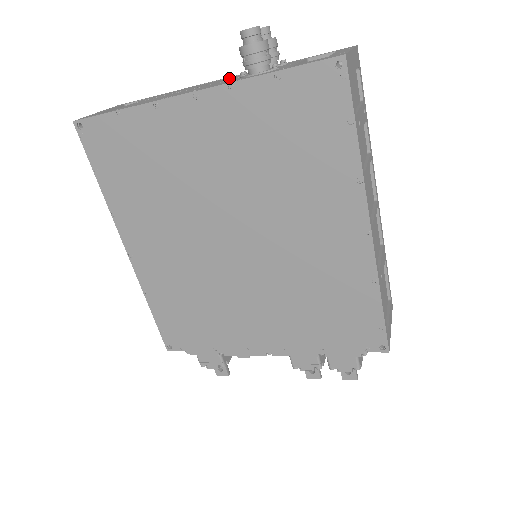
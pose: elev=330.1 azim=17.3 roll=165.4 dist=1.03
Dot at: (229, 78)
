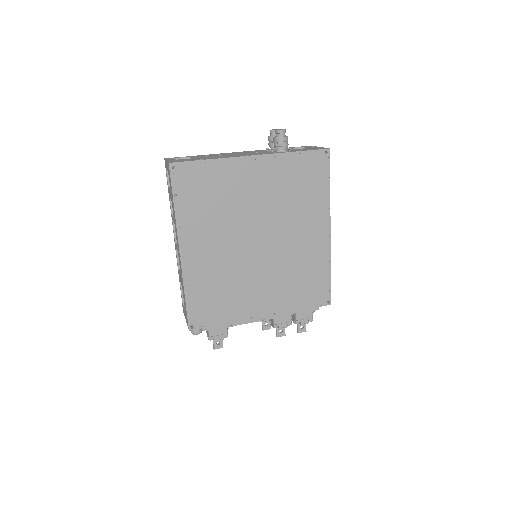
Dot at: (251, 152)
